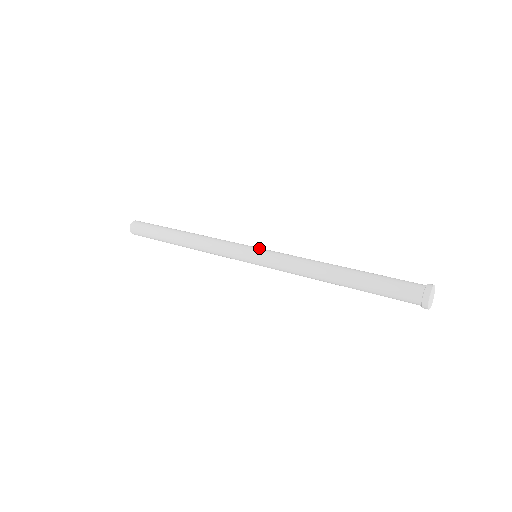
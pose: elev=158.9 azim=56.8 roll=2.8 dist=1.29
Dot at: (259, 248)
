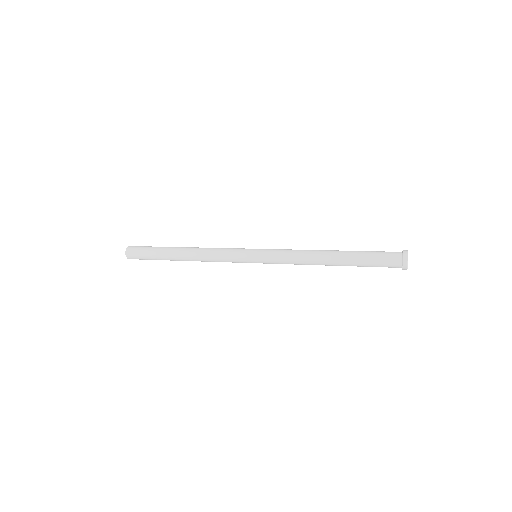
Dot at: occluded
